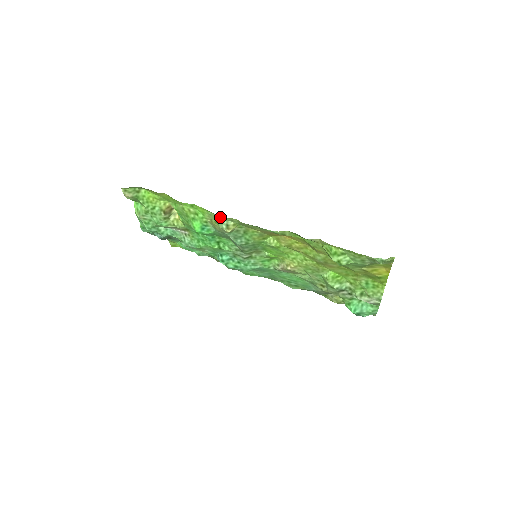
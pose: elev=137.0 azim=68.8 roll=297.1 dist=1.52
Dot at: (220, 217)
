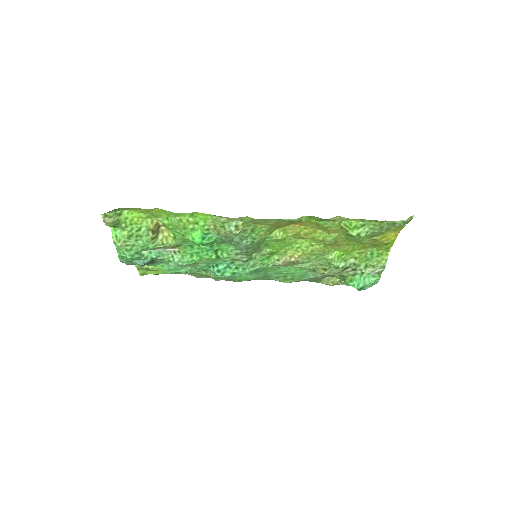
Dot at: (227, 219)
